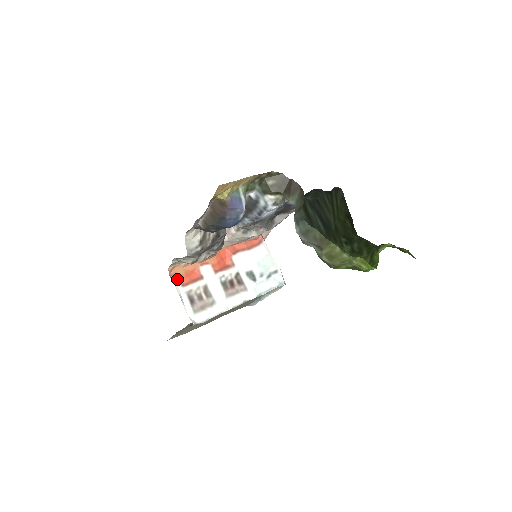
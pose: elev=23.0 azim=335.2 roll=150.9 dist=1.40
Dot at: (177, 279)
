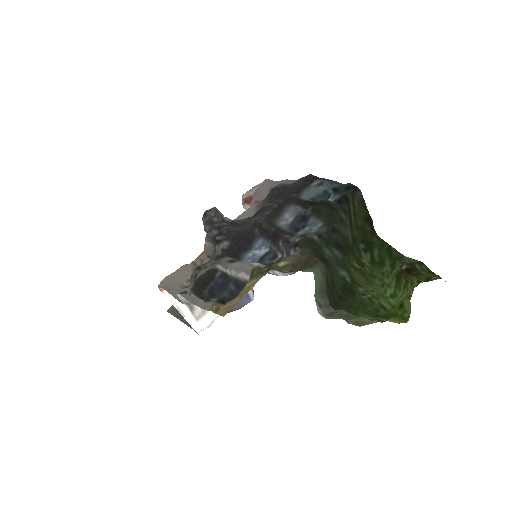
Dot at: occluded
